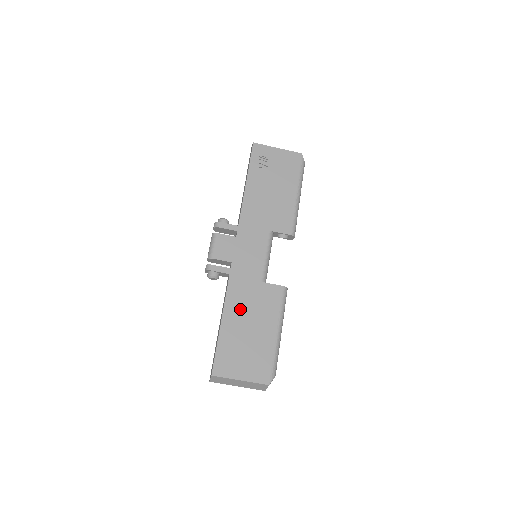
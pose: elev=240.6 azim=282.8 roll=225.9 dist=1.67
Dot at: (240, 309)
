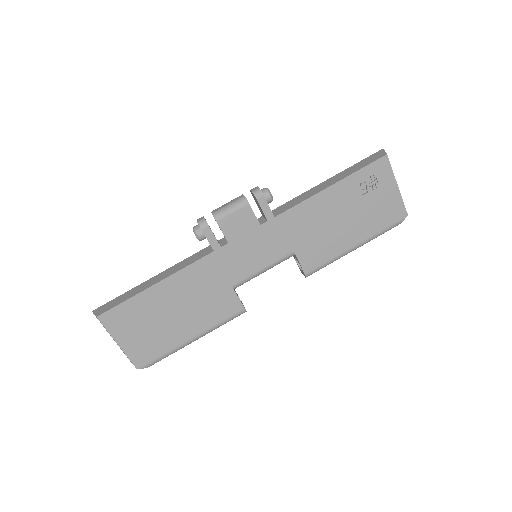
Dot at: (186, 289)
